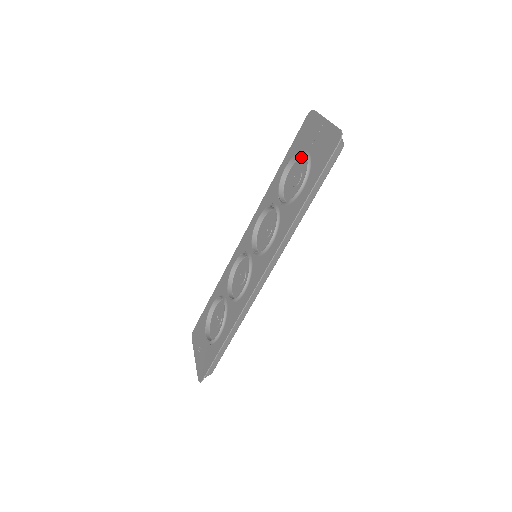
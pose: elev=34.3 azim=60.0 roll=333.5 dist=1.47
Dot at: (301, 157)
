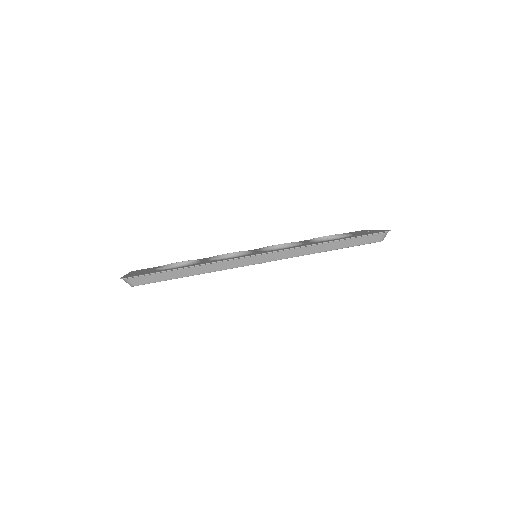
Dot at: occluded
